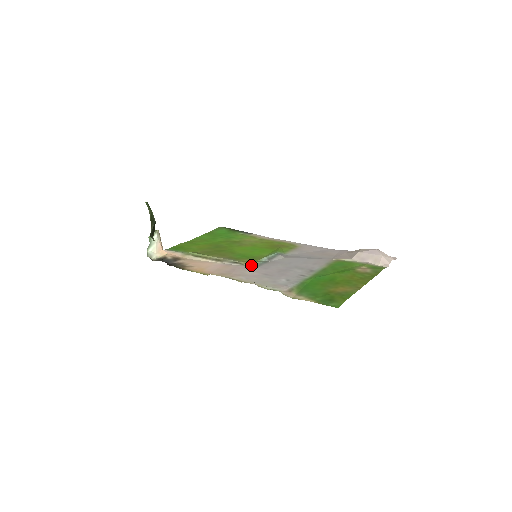
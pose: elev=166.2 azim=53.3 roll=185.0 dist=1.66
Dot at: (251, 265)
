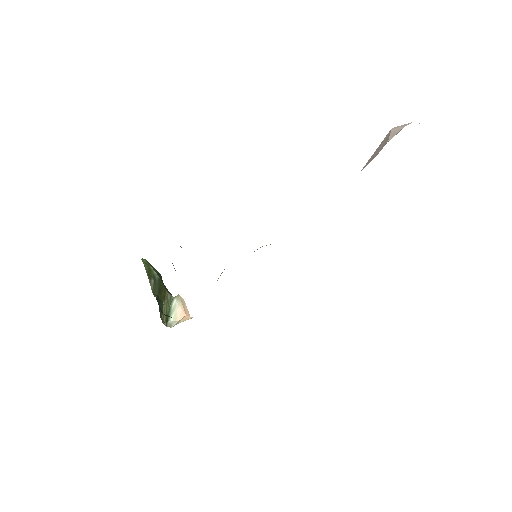
Dot at: occluded
